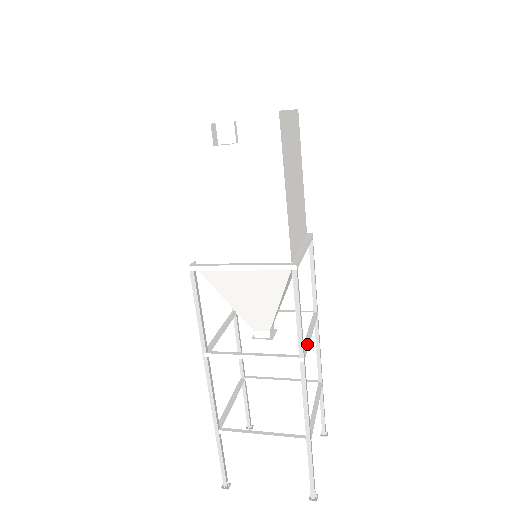
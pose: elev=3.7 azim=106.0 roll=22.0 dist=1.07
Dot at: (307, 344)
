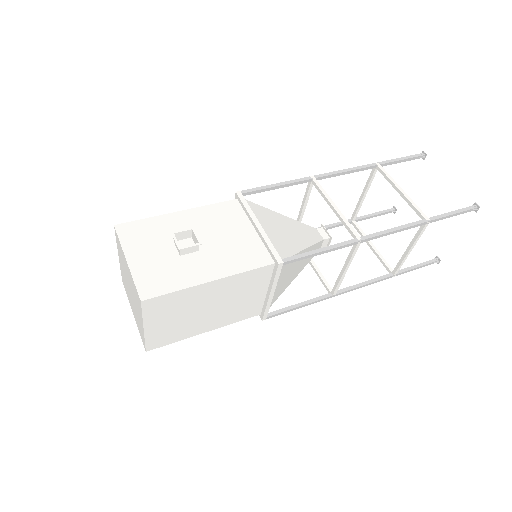
Dot at: (337, 285)
